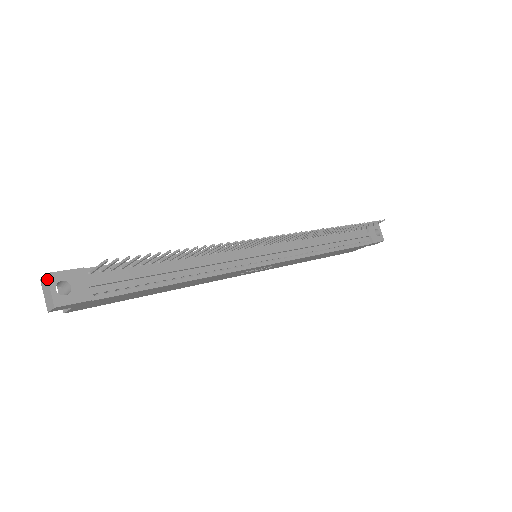
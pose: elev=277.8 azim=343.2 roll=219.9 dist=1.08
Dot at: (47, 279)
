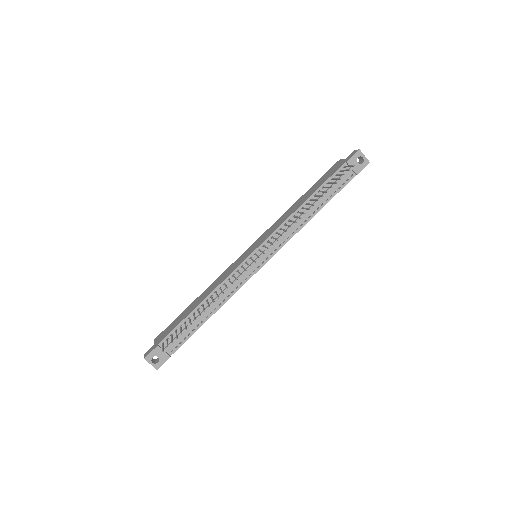
Dot at: occluded
